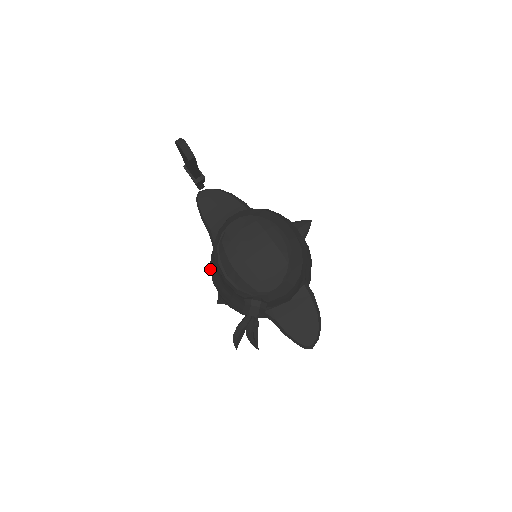
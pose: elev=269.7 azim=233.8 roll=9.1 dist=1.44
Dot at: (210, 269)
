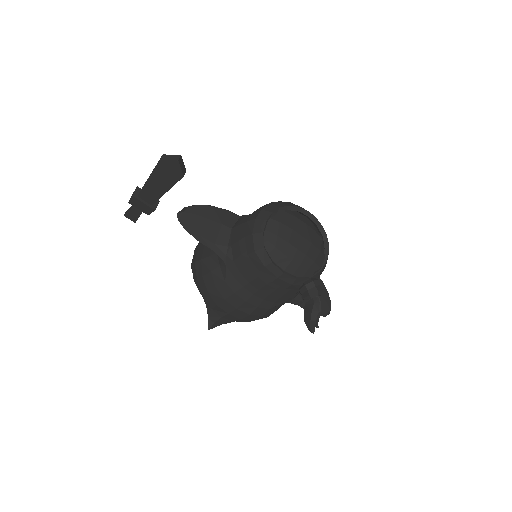
Dot at: (218, 288)
